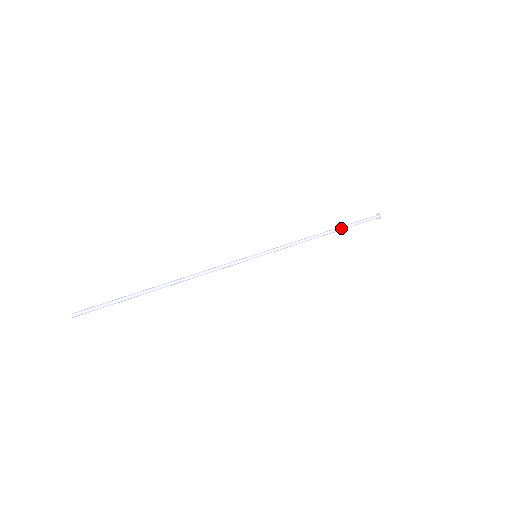
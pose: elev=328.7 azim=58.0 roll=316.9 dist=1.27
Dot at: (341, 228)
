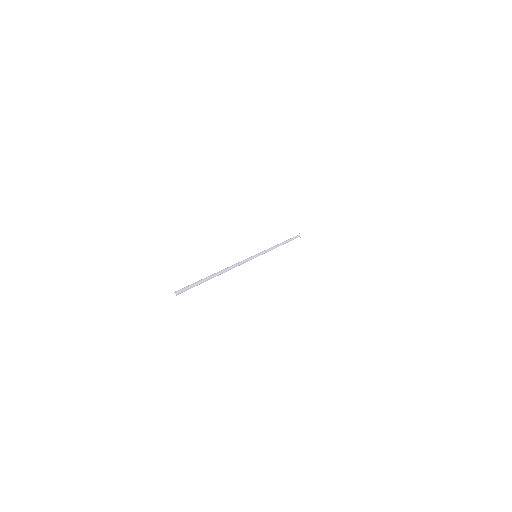
Dot at: (287, 241)
